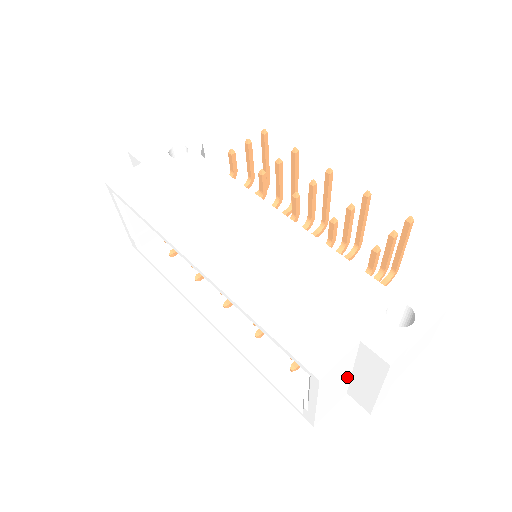
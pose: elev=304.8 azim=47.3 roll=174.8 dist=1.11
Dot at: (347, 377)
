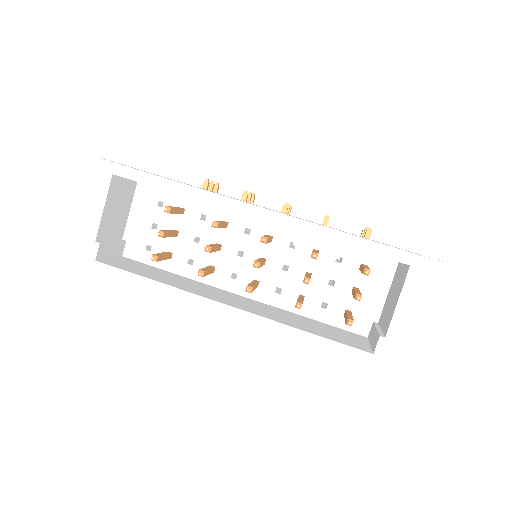
Dot at: occluded
